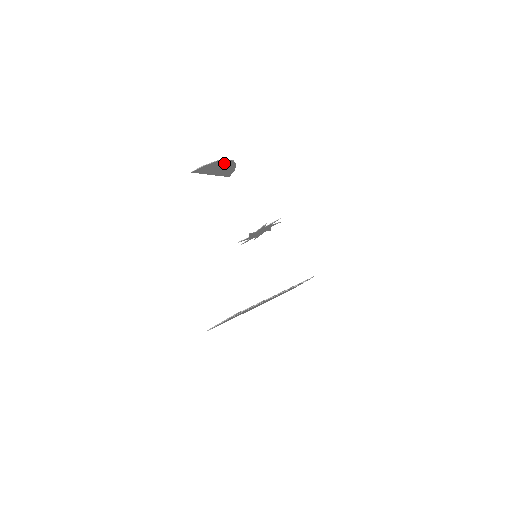
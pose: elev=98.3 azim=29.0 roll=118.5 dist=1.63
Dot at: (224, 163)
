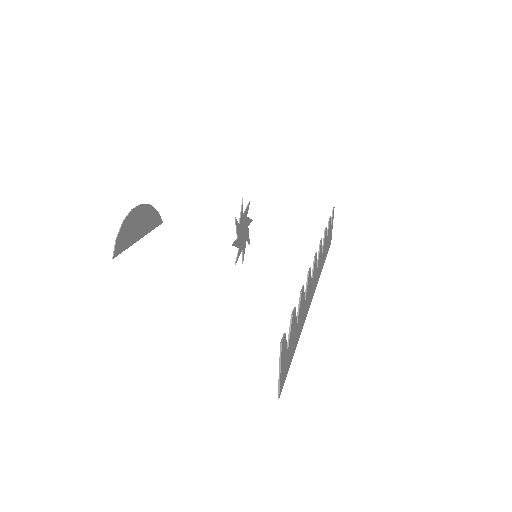
Dot at: (135, 216)
